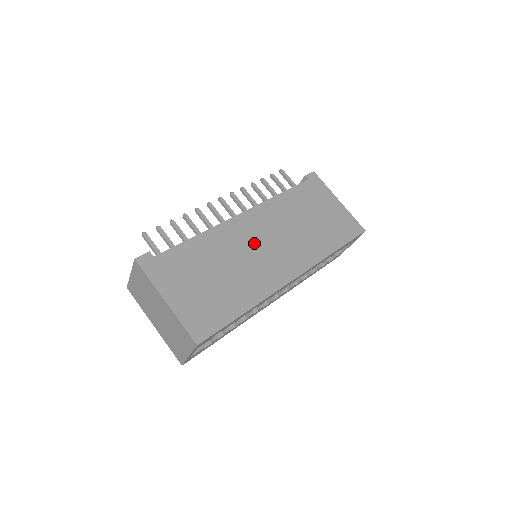
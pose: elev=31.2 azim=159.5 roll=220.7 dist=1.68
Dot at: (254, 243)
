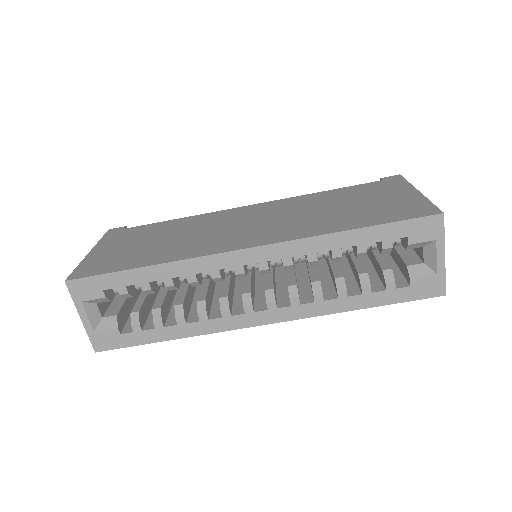
Dot at: (234, 222)
